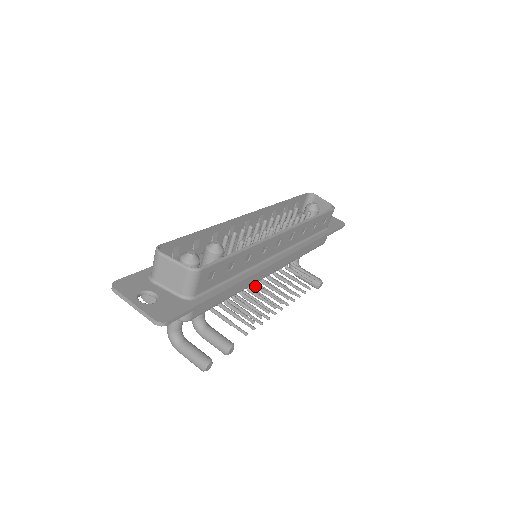
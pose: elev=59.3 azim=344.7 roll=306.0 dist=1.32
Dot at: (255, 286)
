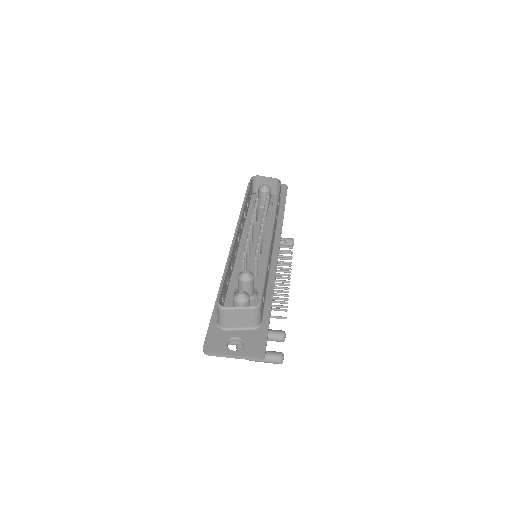
Dot at: occluded
